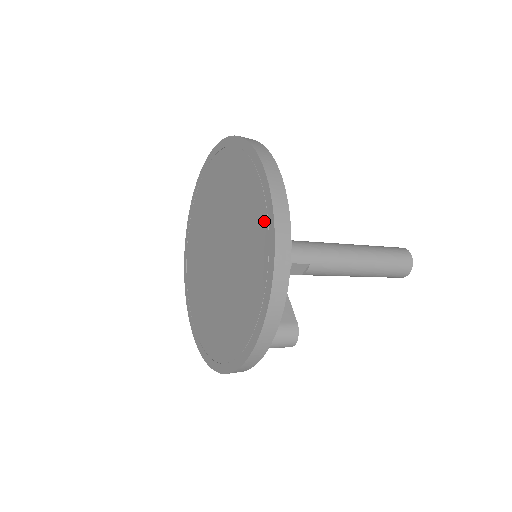
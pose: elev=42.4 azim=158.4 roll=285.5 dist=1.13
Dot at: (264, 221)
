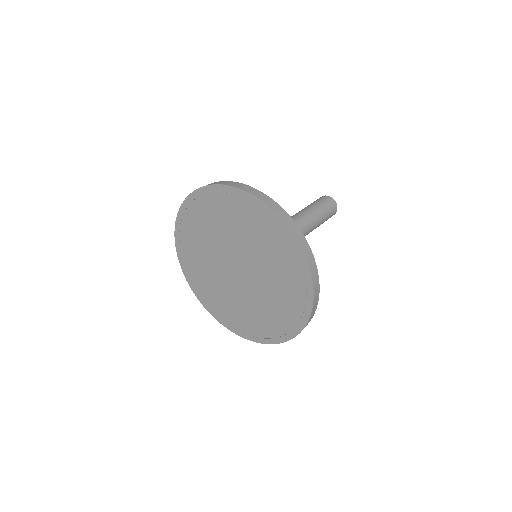
Dot at: (295, 259)
